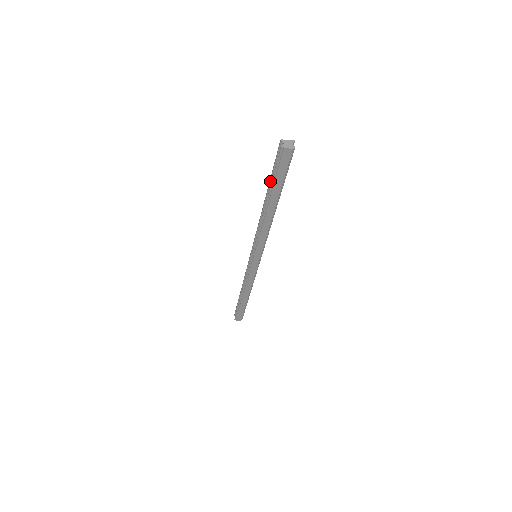
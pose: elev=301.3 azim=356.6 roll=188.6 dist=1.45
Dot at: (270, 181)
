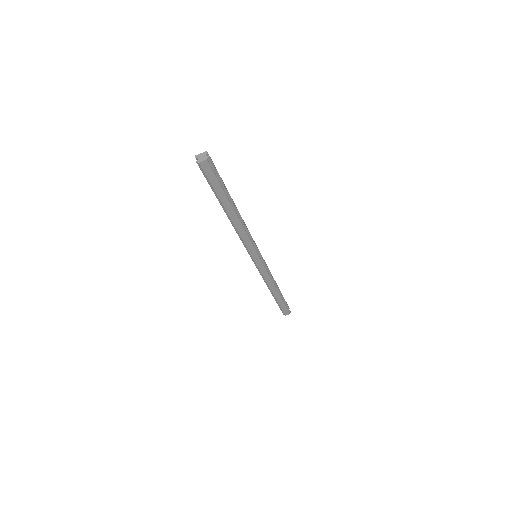
Dot at: occluded
